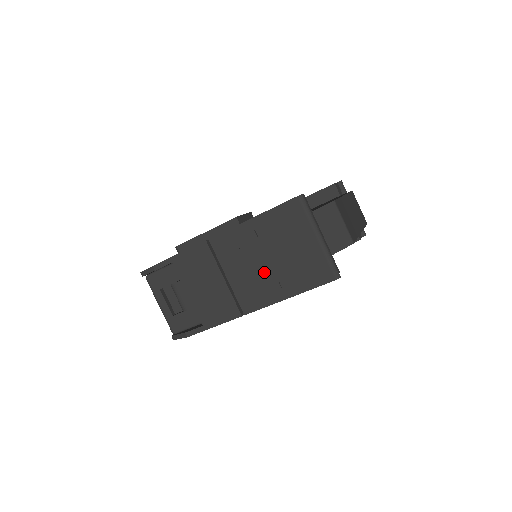
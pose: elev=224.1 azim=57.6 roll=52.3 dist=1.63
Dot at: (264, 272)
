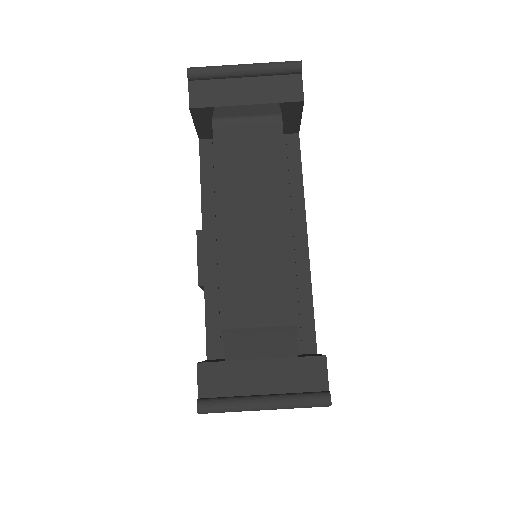
Dot at: occluded
